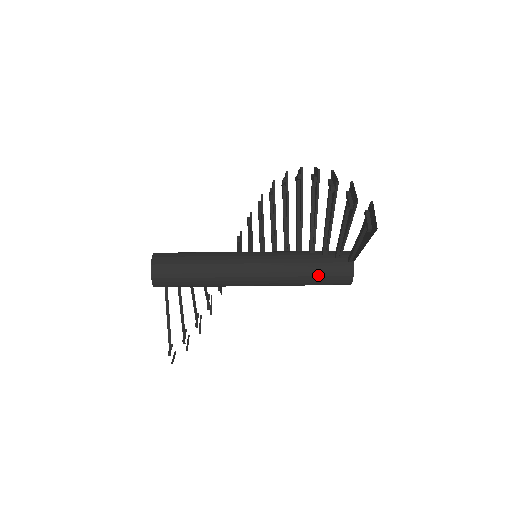
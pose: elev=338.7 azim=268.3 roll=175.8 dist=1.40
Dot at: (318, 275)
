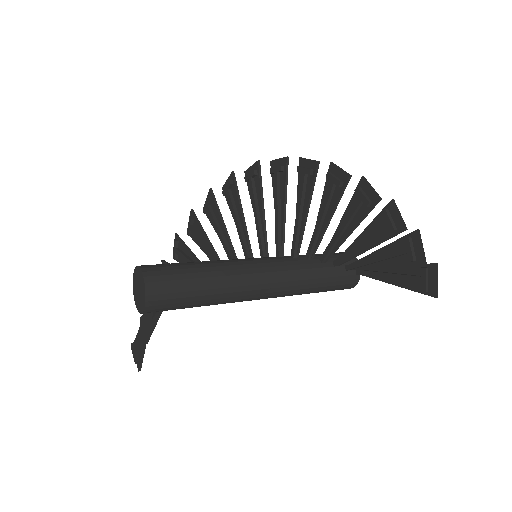
Dot at: (326, 289)
